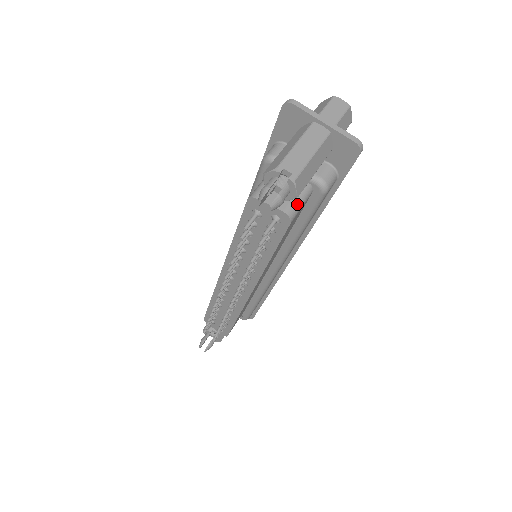
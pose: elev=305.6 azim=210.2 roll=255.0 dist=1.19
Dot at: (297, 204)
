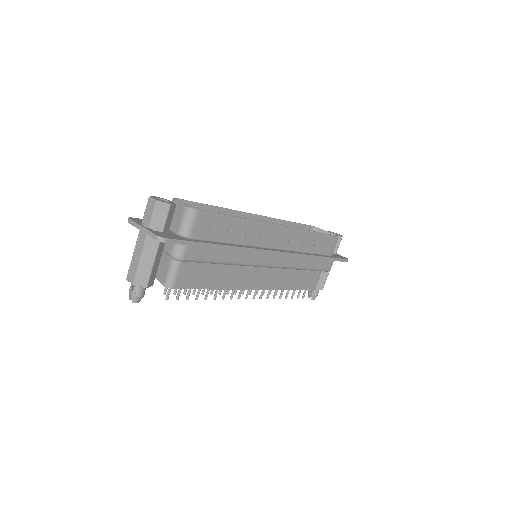
Dot at: (170, 276)
